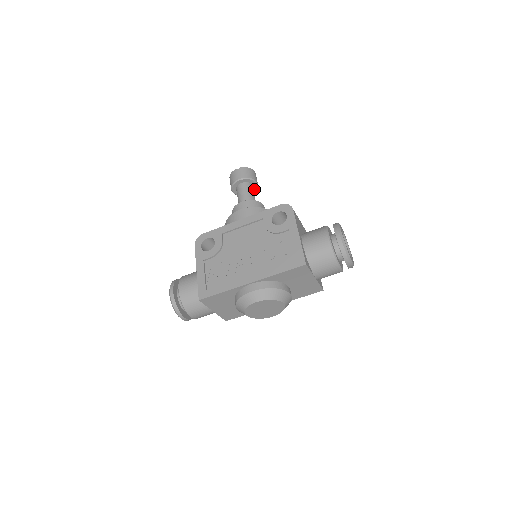
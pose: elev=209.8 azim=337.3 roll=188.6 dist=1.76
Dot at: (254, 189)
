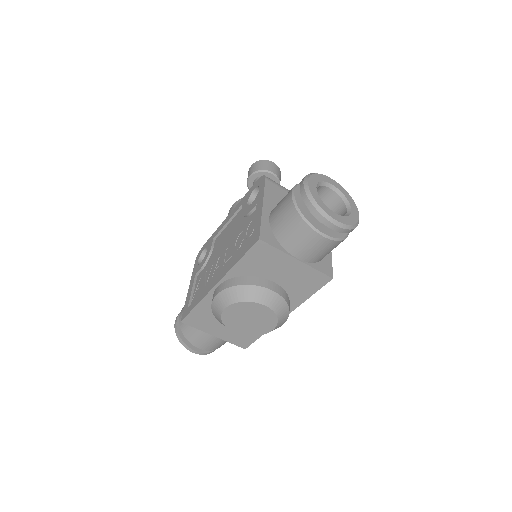
Dot at: occluded
